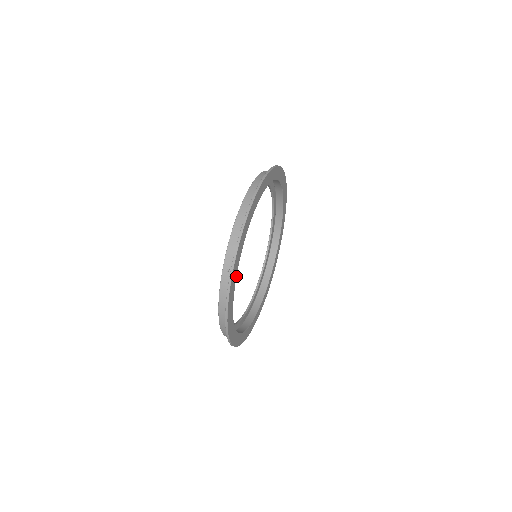
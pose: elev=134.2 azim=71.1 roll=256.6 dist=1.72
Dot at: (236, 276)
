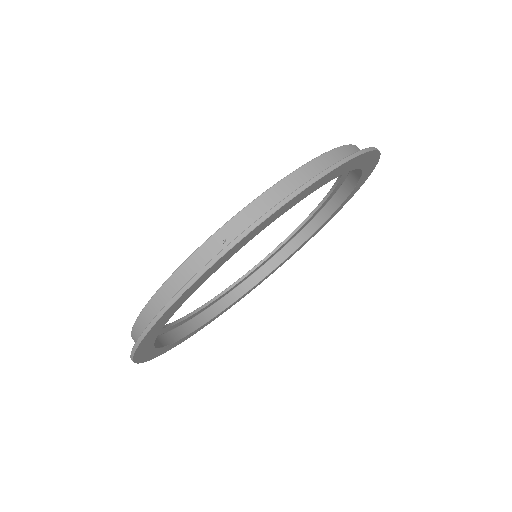
Dot at: (168, 345)
